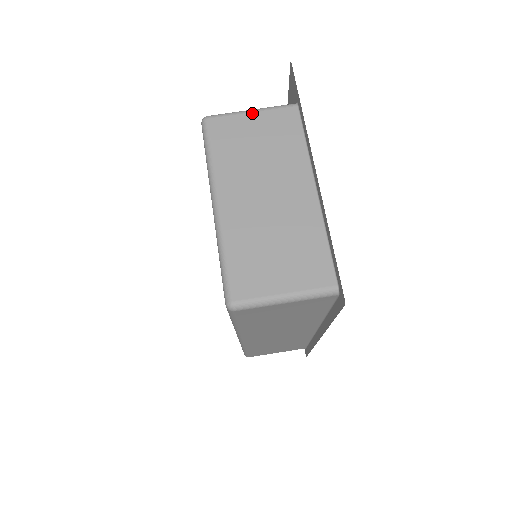
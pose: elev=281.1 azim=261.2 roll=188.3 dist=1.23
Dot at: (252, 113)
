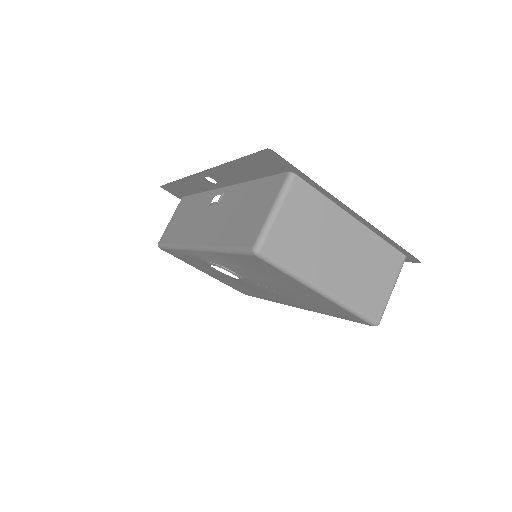
Dot at: (279, 213)
